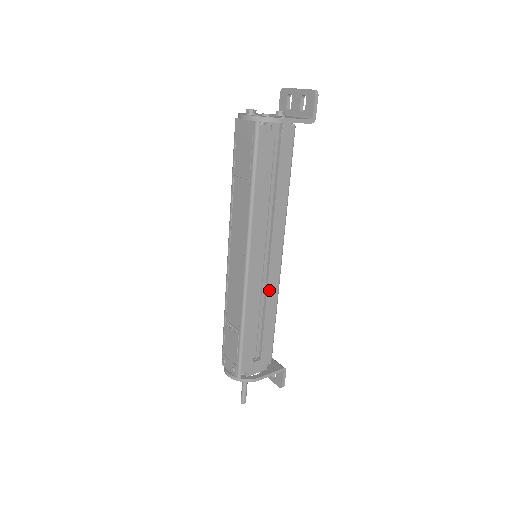
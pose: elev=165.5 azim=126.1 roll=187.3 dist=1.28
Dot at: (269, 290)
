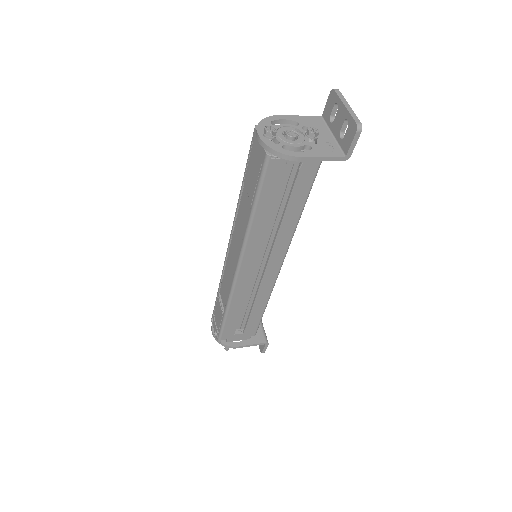
Dot at: (261, 290)
